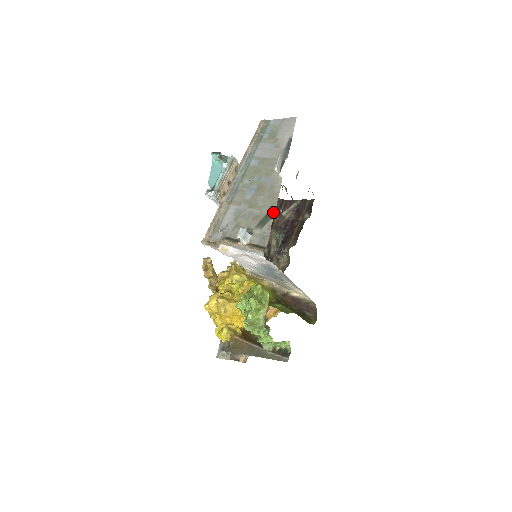
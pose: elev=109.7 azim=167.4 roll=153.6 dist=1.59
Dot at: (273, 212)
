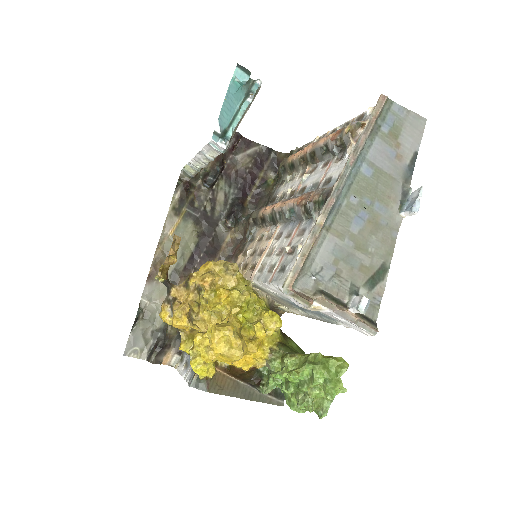
Dot at: (387, 269)
